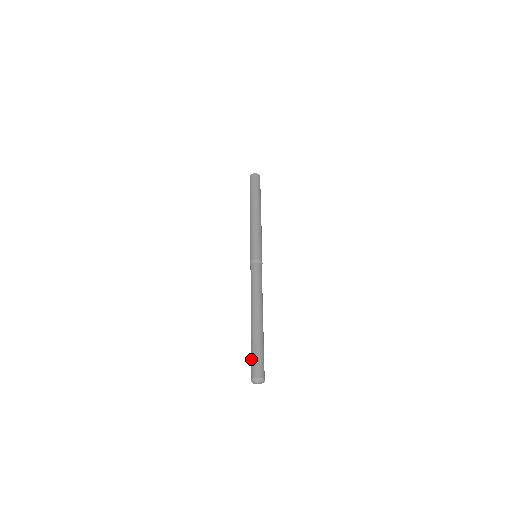
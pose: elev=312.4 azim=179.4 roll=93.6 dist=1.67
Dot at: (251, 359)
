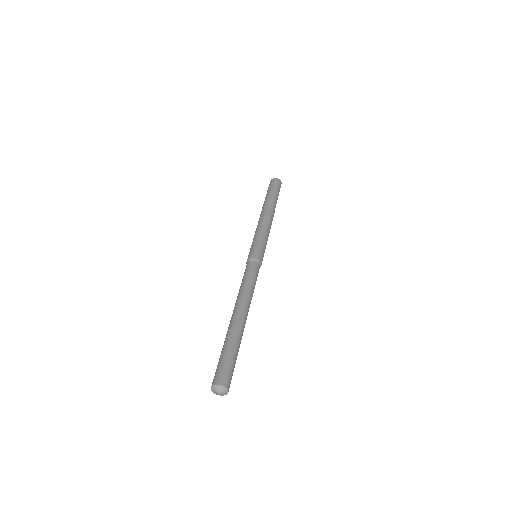
Dot at: (219, 362)
